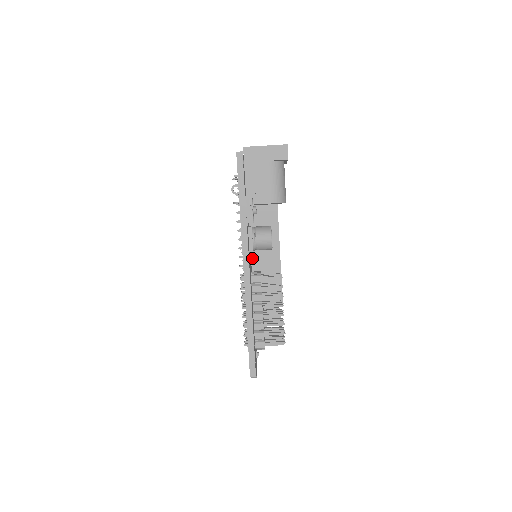
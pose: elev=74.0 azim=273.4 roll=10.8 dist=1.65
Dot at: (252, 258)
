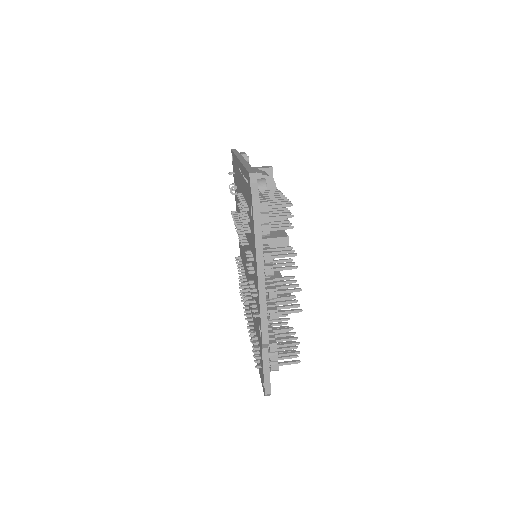
Dot at: occluded
